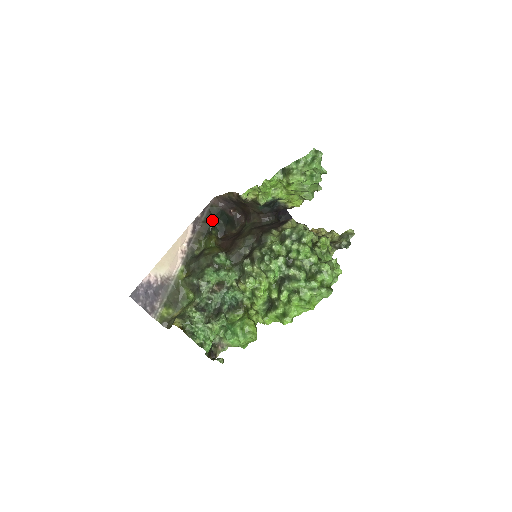
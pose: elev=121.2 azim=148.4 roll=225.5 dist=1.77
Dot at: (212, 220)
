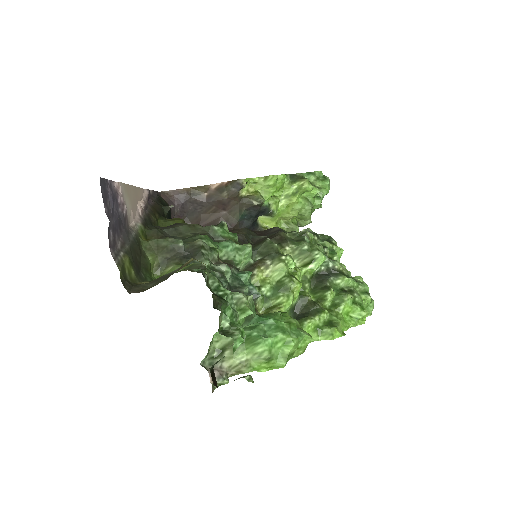
Dot at: (171, 205)
